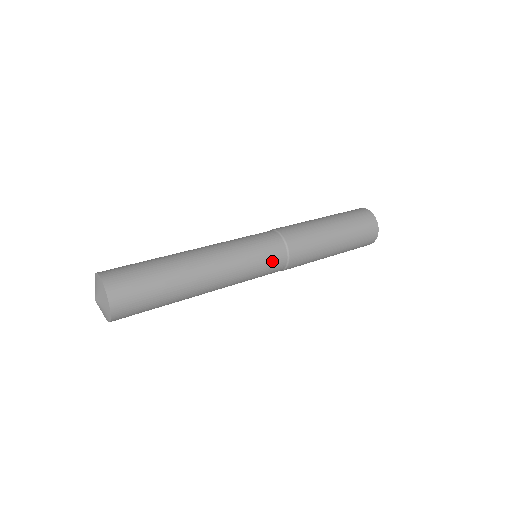
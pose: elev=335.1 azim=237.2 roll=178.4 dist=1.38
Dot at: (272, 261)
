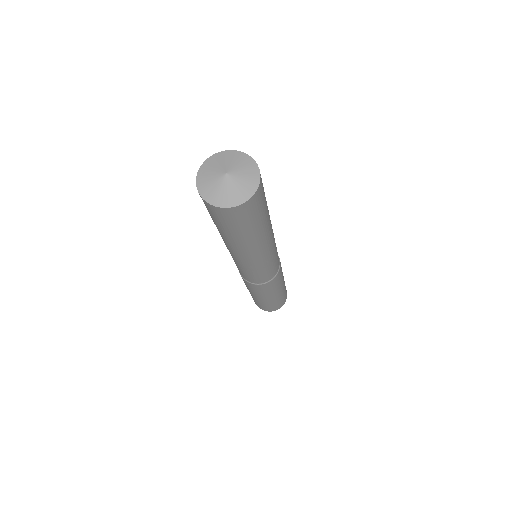
Dot at: occluded
